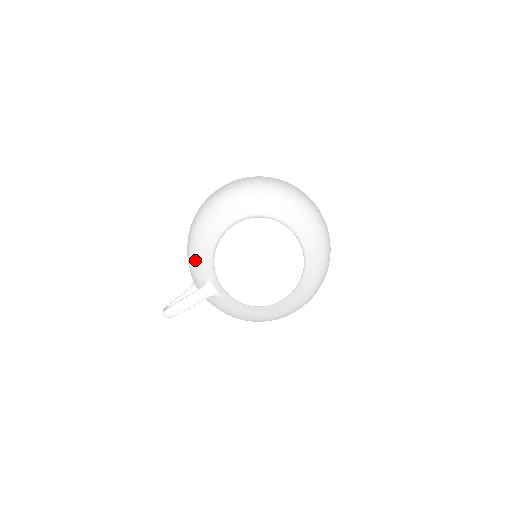
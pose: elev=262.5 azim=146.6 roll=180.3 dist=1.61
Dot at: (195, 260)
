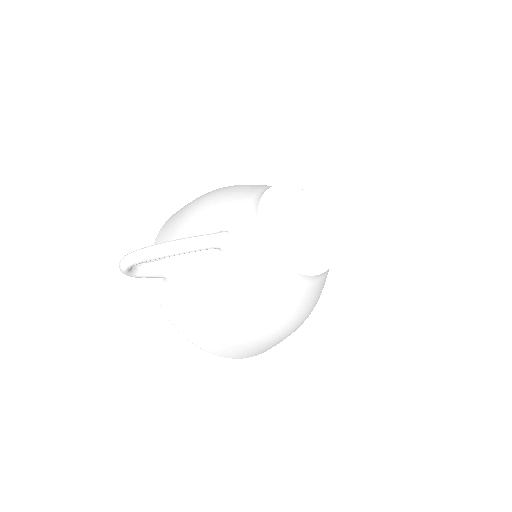
Dot at: (208, 212)
